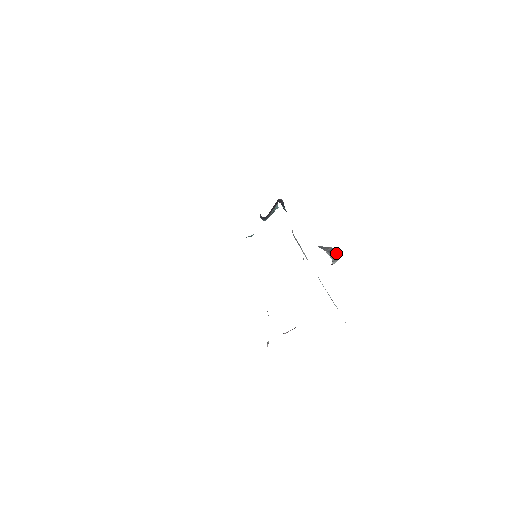
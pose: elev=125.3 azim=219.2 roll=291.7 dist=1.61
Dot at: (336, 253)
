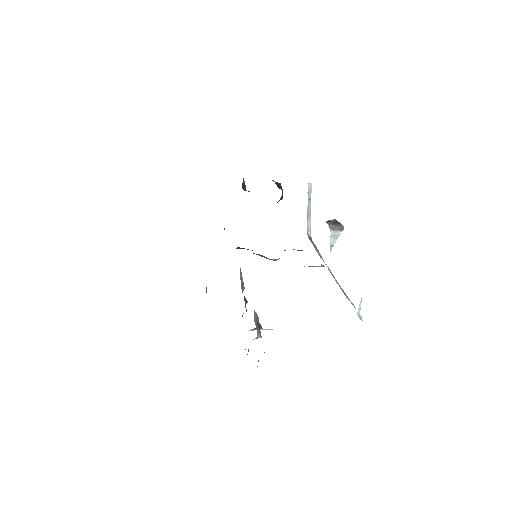
Dot at: (340, 224)
